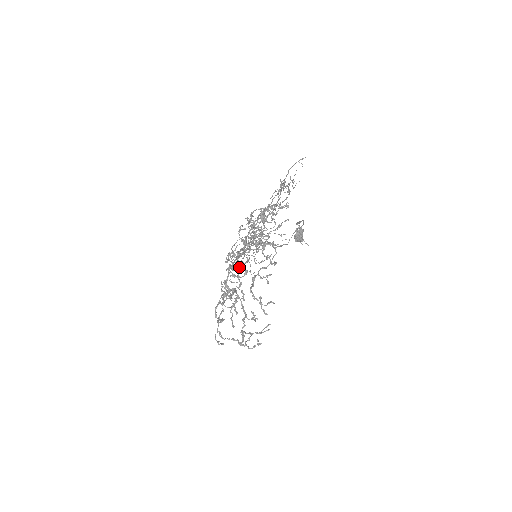
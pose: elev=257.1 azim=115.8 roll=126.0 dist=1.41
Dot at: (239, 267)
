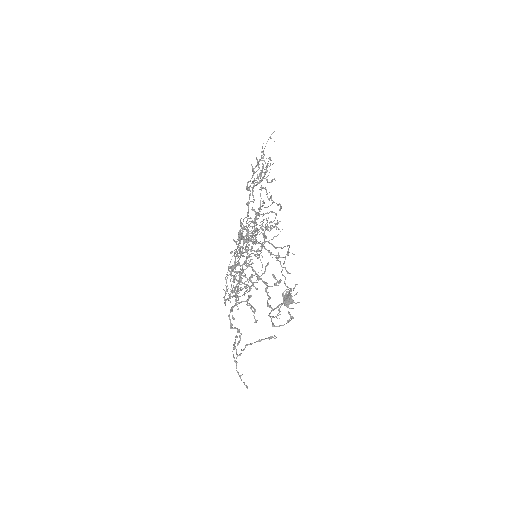
Dot at: (242, 273)
